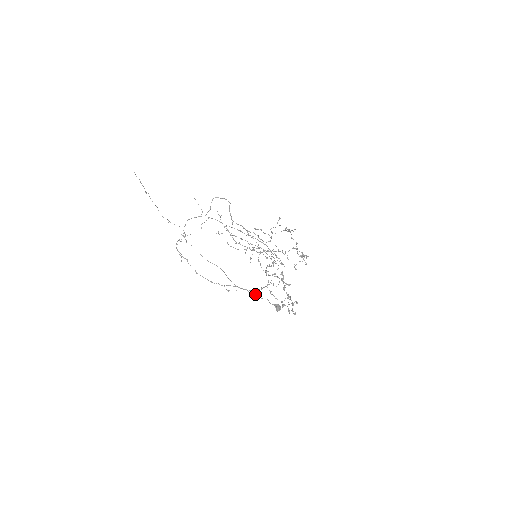
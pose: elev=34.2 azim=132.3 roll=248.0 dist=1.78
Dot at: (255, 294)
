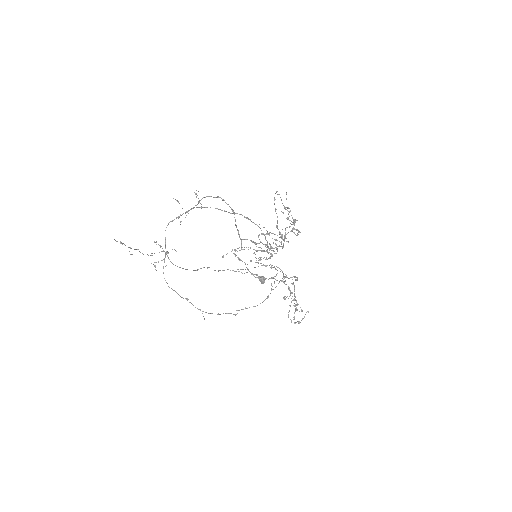
Dot at: (238, 271)
